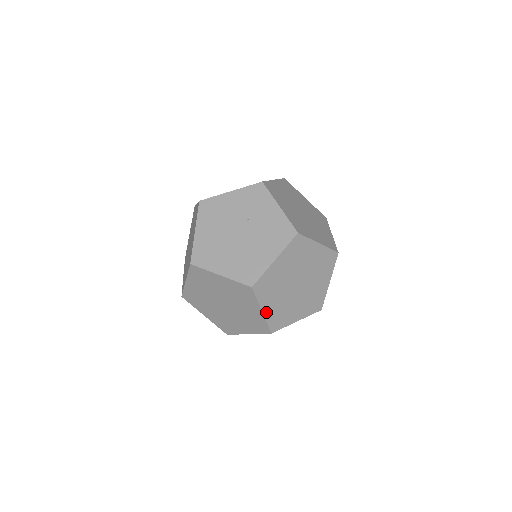
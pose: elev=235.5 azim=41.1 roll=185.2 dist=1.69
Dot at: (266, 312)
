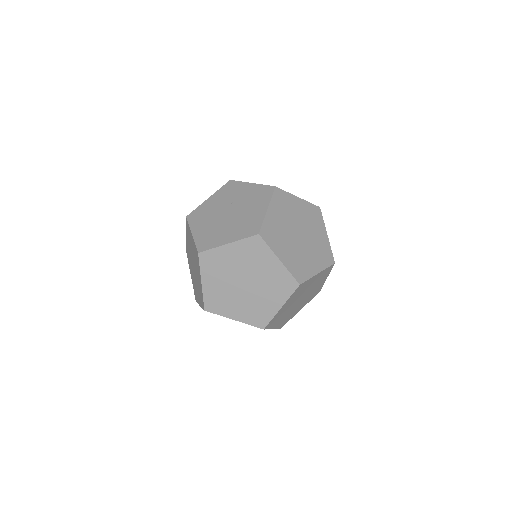
Dot at: (284, 261)
